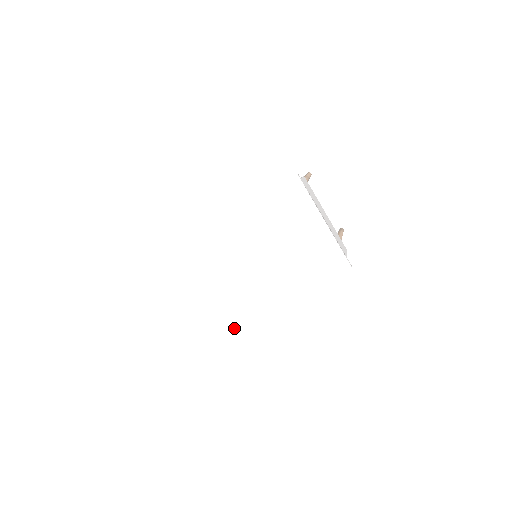
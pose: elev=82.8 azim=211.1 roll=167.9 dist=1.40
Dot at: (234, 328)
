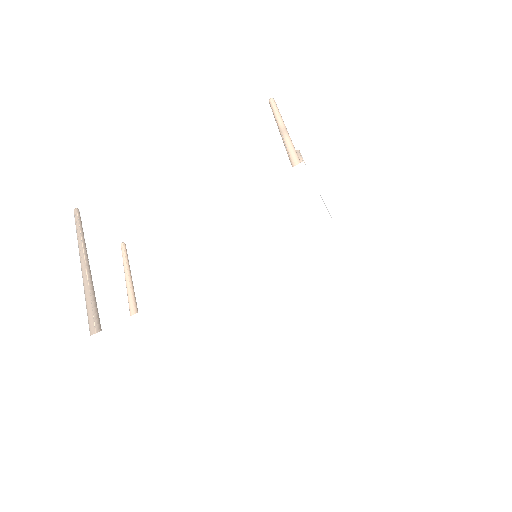
Dot at: occluded
